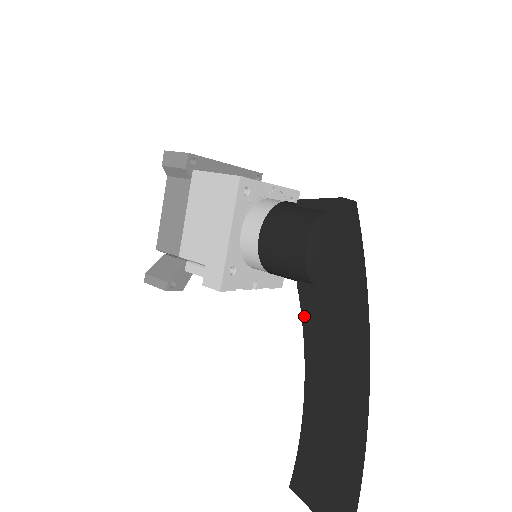
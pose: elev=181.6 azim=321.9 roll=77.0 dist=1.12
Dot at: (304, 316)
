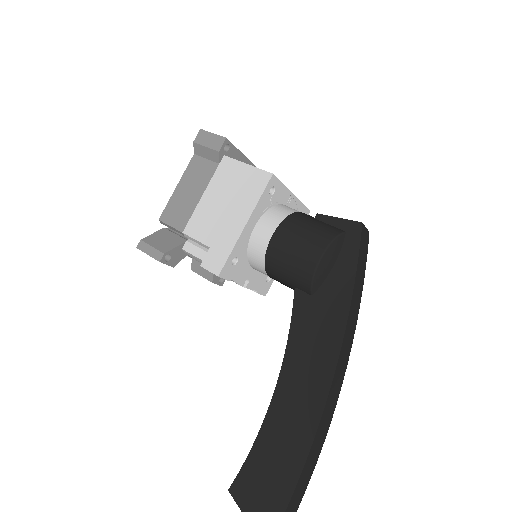
Dot at: (293, 323)
